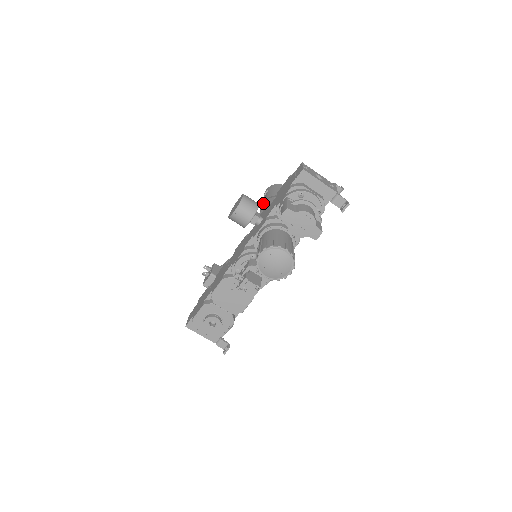
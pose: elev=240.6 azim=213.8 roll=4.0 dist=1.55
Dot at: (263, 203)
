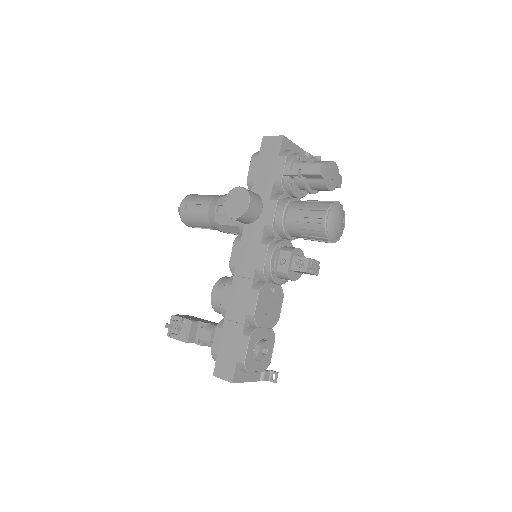
Dot at: (215, 208)
